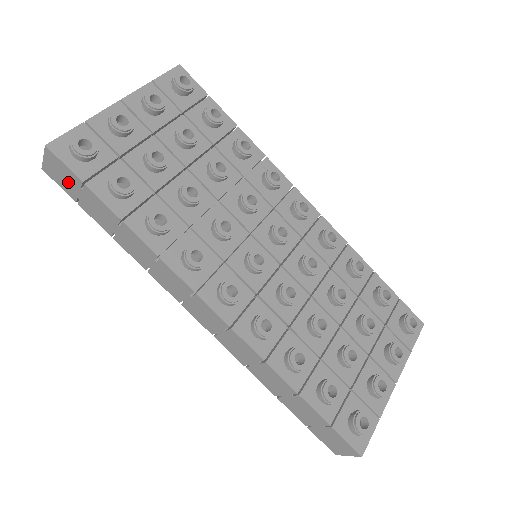
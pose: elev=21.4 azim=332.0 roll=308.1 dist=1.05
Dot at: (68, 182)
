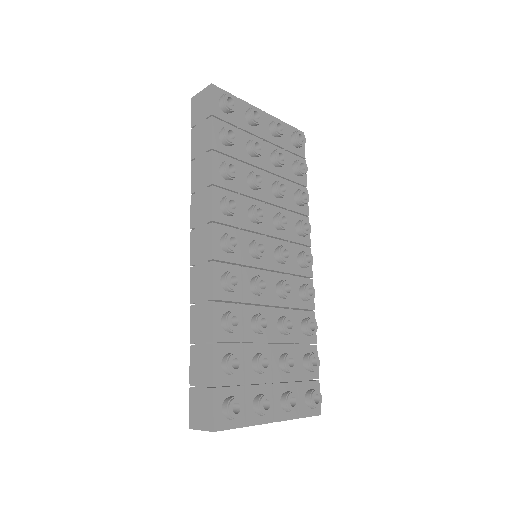
Dot at: (201, 112)
